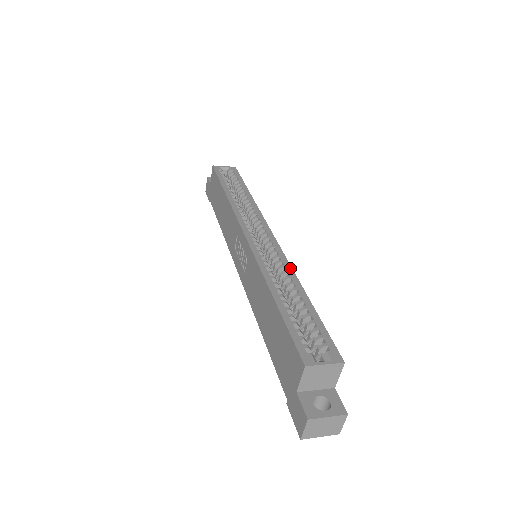
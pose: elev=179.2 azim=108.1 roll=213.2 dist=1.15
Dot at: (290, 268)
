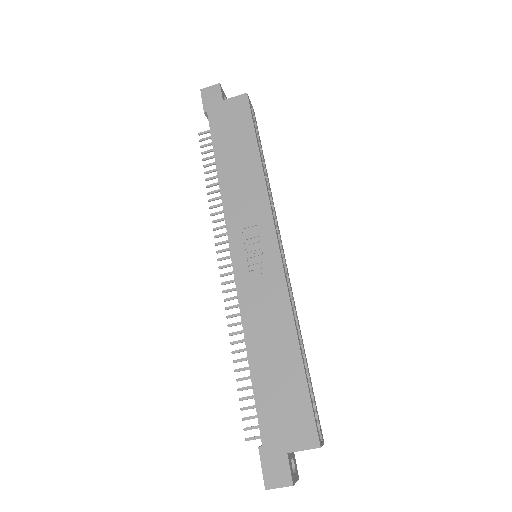
Dot at: occluded
